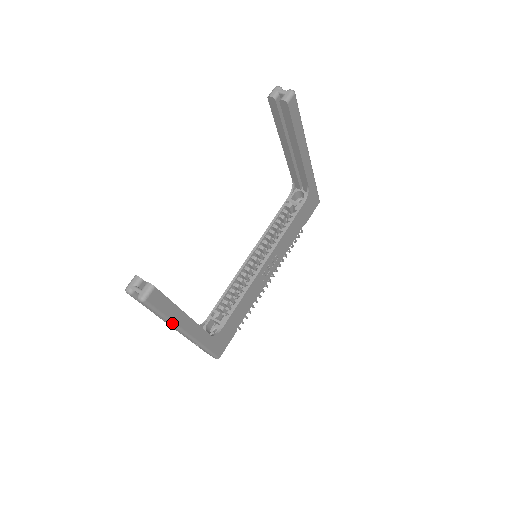
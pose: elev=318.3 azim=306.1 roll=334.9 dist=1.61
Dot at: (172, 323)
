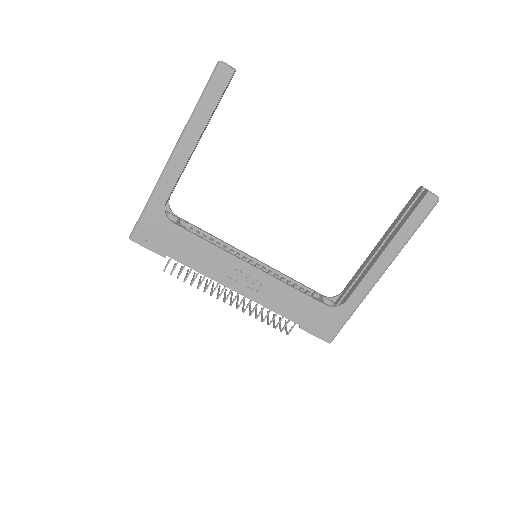
Dot at: (190, 121)
